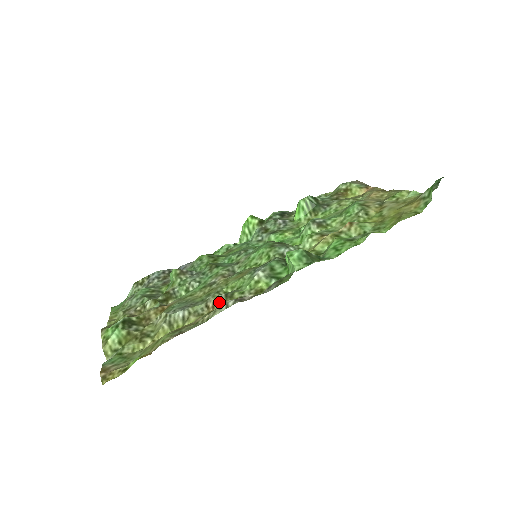
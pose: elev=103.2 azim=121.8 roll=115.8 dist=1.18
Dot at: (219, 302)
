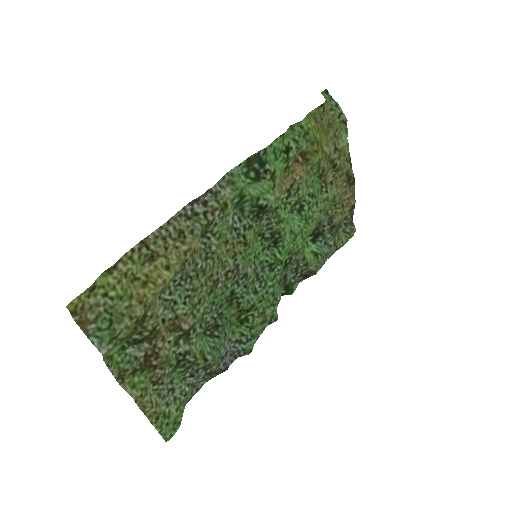
Dot at: (197, 242)
